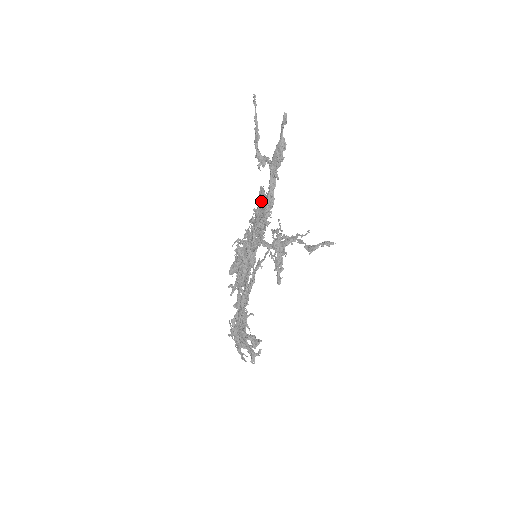
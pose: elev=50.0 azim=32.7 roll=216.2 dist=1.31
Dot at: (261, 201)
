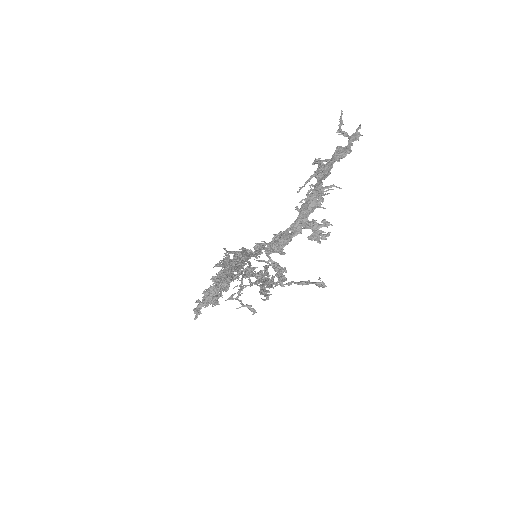
Dot at: (339, 149)
